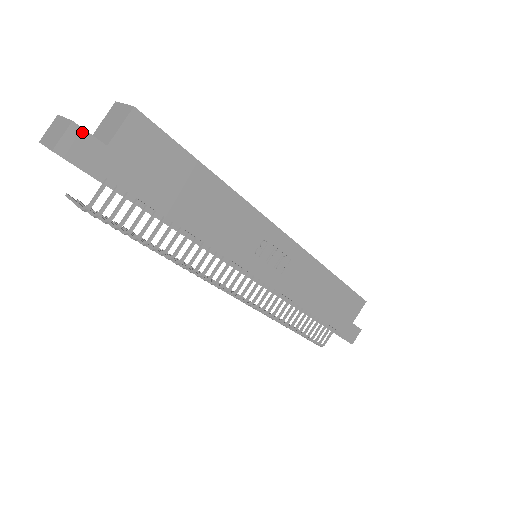
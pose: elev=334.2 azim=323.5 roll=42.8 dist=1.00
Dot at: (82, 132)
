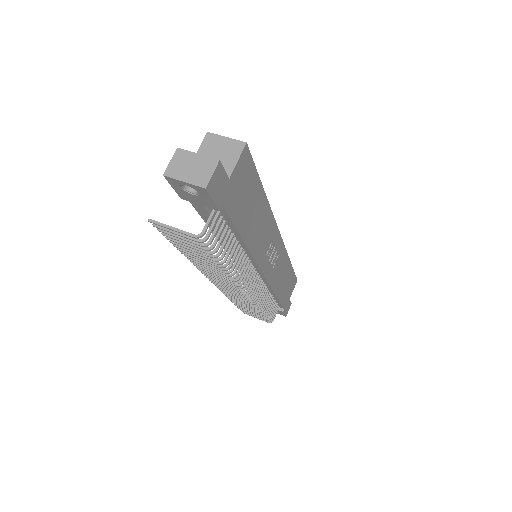
Dot at: (221, 169)
